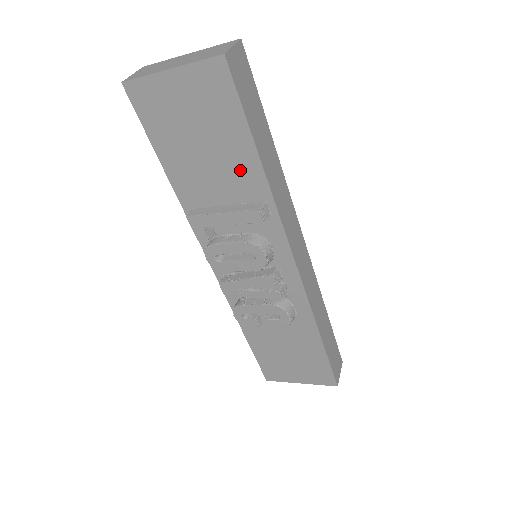
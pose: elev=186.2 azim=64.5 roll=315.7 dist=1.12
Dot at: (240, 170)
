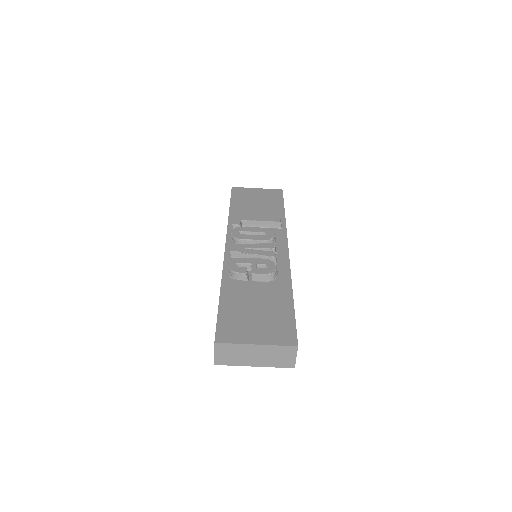
Dot at: (273, 213)
